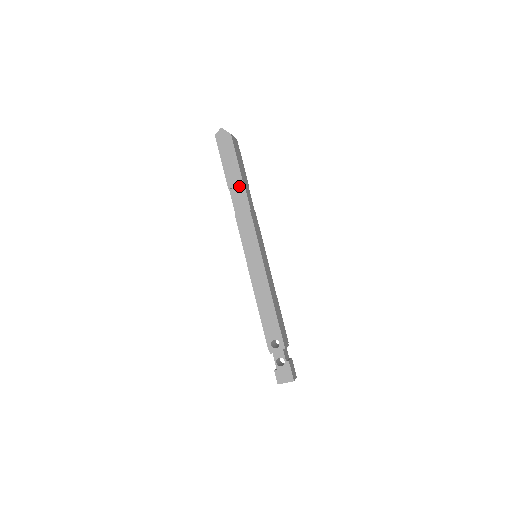
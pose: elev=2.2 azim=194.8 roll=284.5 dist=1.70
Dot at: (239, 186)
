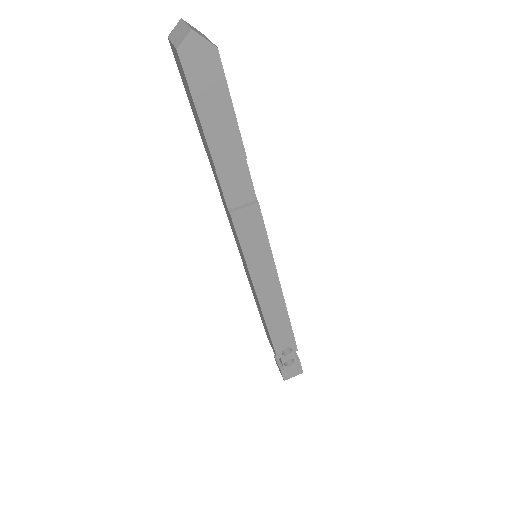
Dot at: (235, 160)
